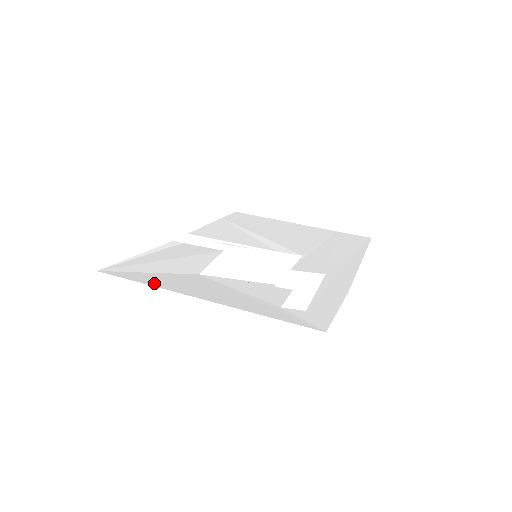
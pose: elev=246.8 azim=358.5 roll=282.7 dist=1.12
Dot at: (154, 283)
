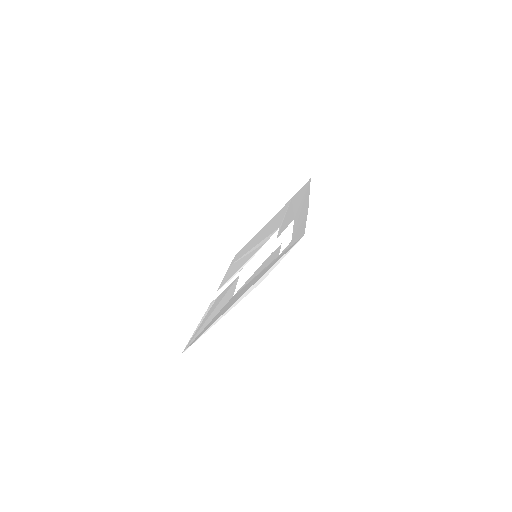
Dot at: (212, 324)
